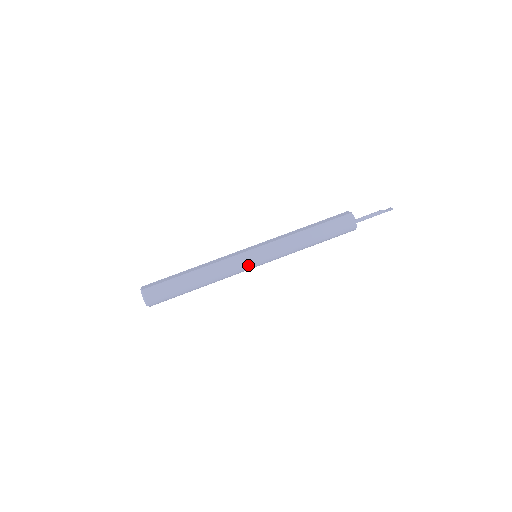
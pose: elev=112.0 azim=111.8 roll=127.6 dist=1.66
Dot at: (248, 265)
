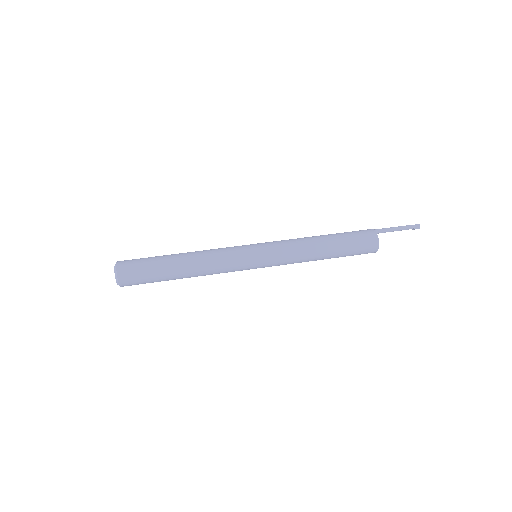
Dot at: (242, 249)
